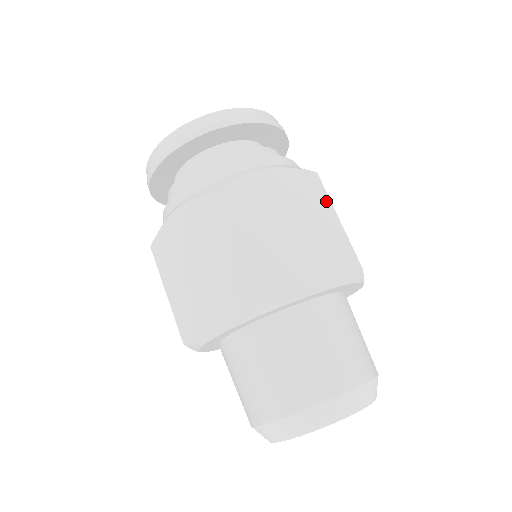
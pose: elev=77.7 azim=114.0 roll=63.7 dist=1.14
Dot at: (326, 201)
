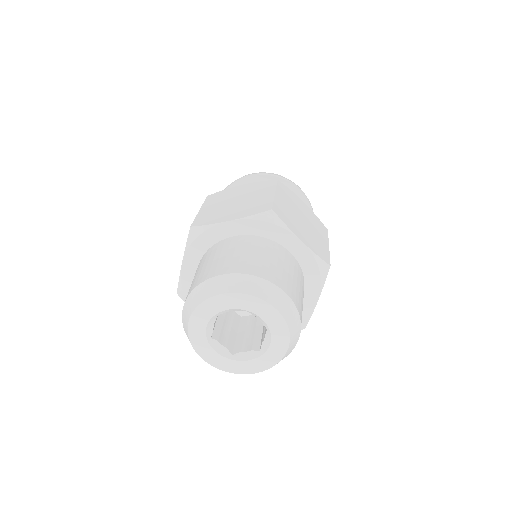
Dot at: (326, 237)
